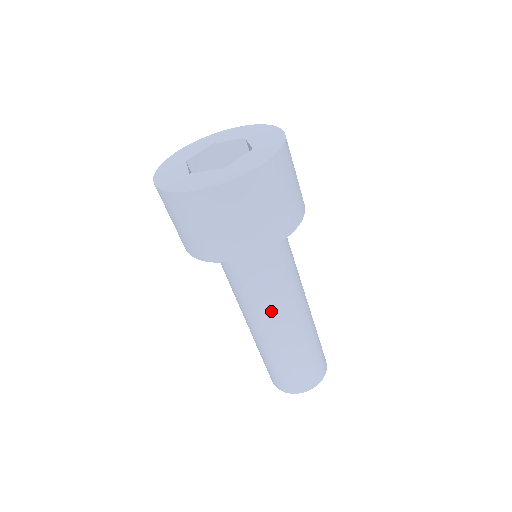
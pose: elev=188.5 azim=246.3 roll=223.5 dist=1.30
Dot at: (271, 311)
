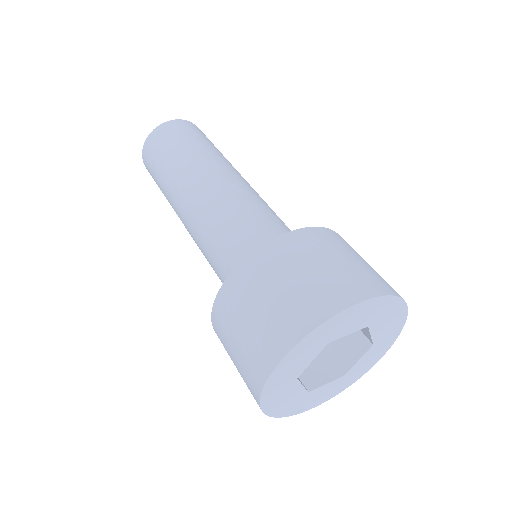
Dot at: occluded
